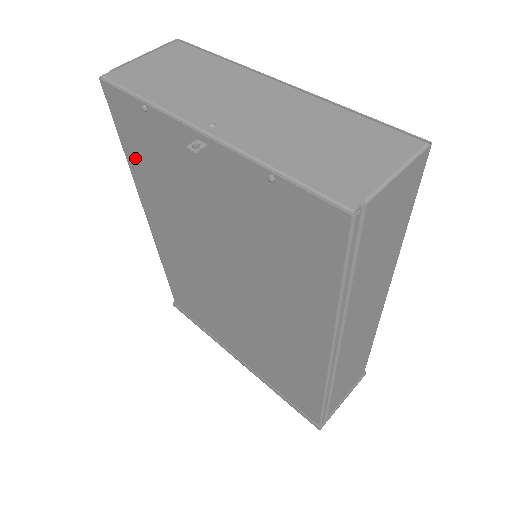
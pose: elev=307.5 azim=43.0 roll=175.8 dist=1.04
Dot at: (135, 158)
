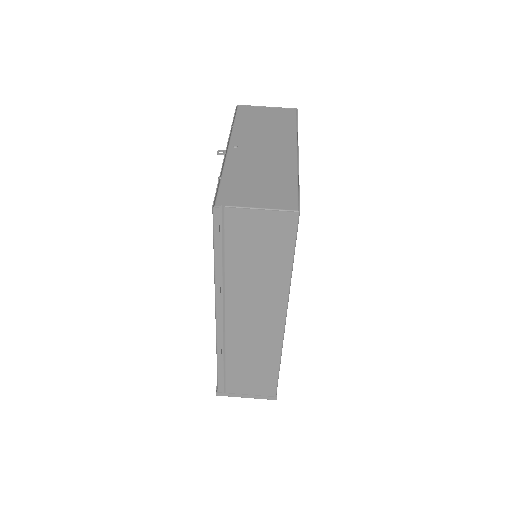
Dot at: occluded
